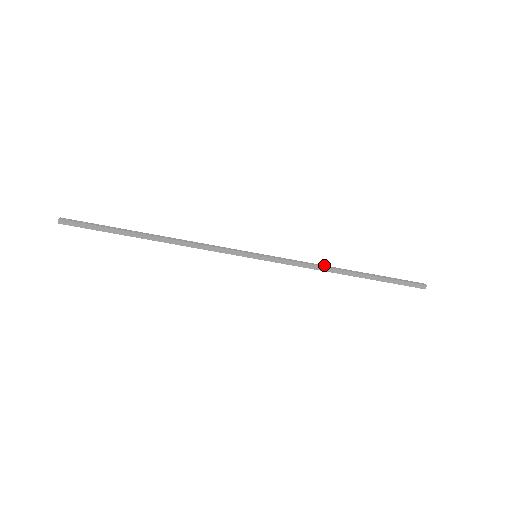
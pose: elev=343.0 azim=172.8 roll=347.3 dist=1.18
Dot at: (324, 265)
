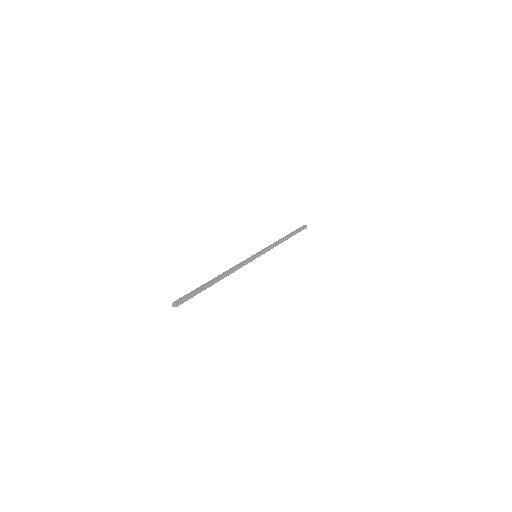
Dot at: (276, 241)
